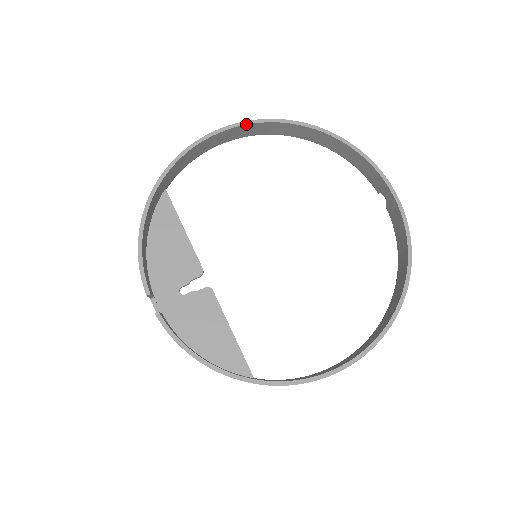
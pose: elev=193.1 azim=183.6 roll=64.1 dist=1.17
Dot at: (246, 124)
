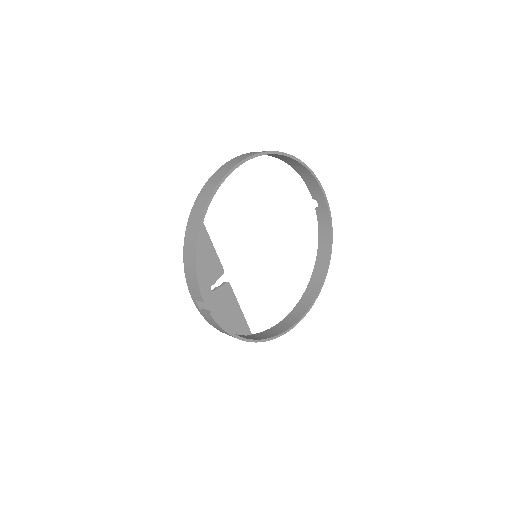
Dot at: occluded
